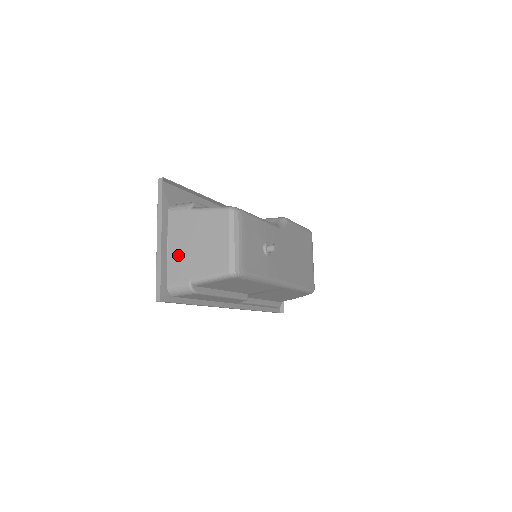
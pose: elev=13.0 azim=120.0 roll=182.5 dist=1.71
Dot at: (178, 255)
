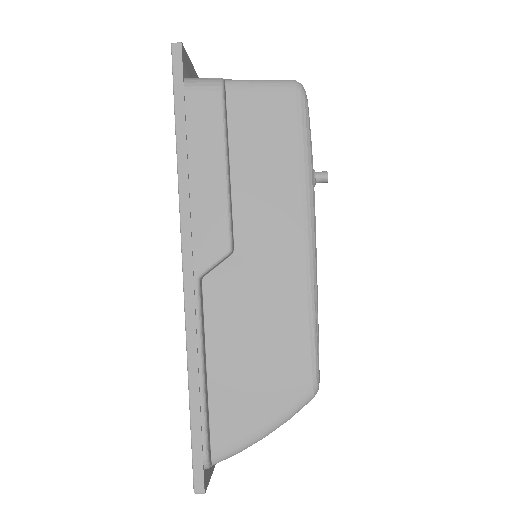
Dot at: occluded
